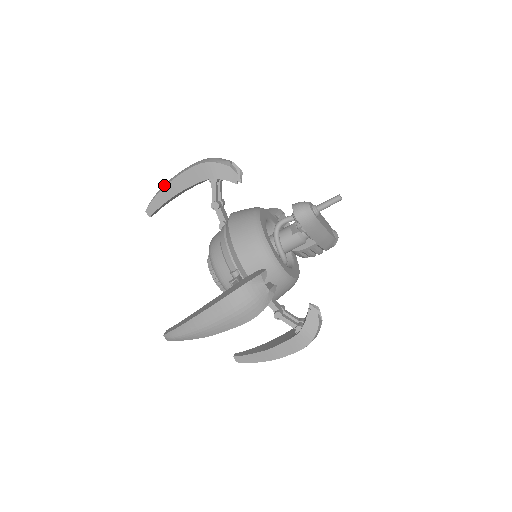
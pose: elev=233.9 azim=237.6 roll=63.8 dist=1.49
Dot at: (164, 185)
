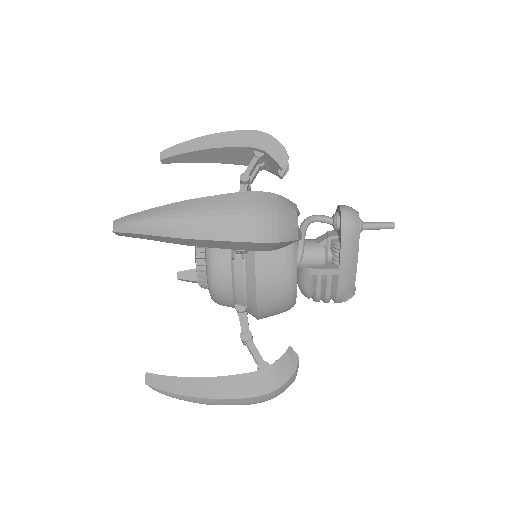
Dot at: (201, 137)
